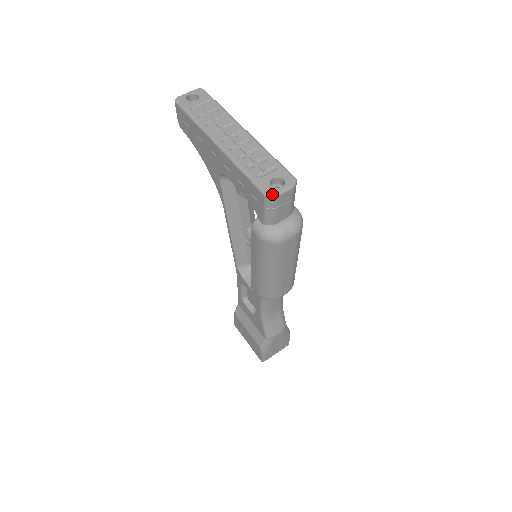
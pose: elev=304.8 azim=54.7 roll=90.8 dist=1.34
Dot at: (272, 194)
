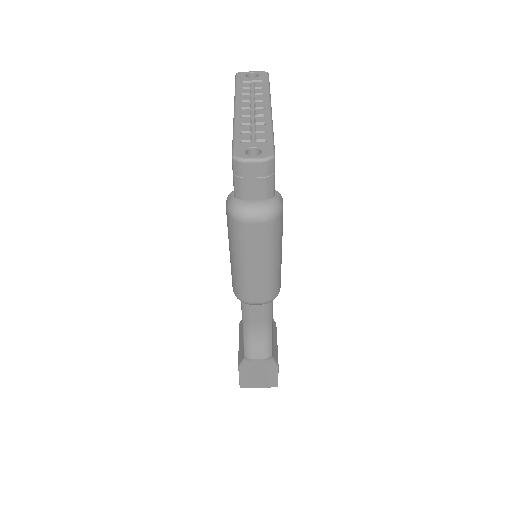
Dot at: (239, 158)
